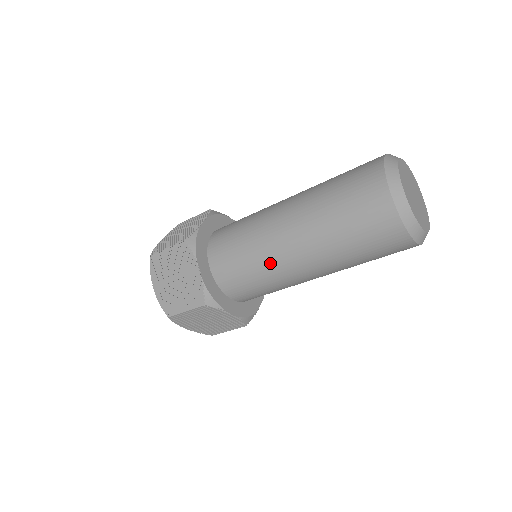
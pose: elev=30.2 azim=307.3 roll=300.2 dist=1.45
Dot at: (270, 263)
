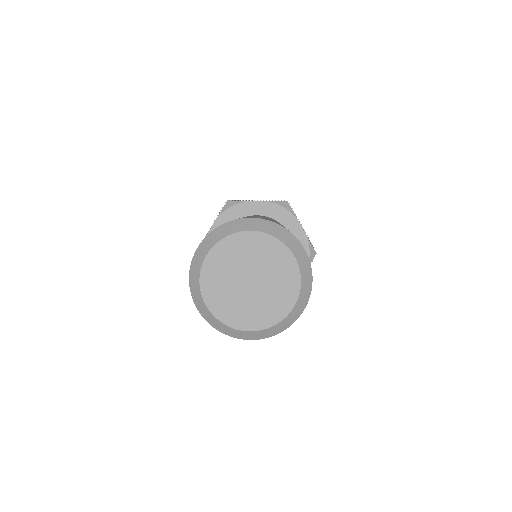
Dot at: occluded
